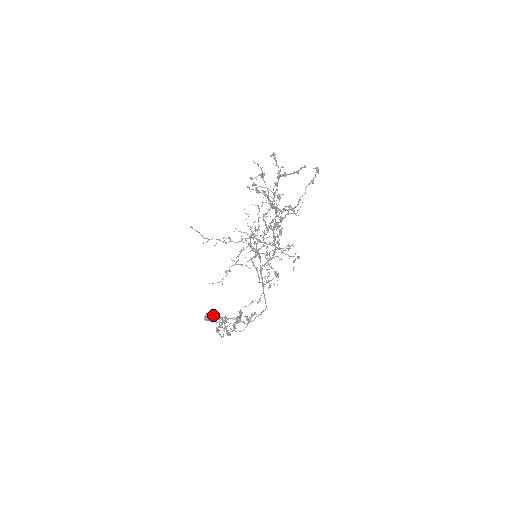
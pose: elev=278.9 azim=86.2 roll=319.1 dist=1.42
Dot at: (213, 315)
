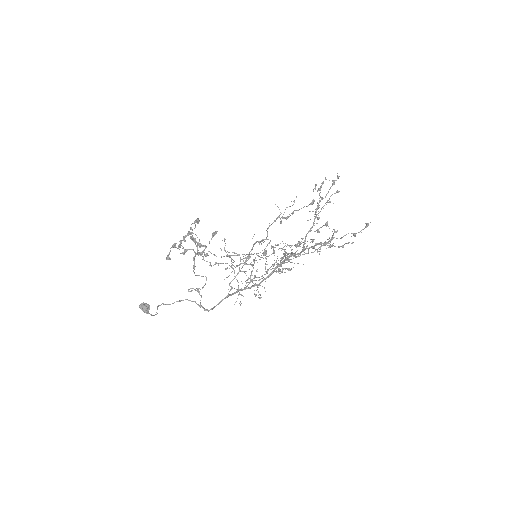
Dot at: occluded
